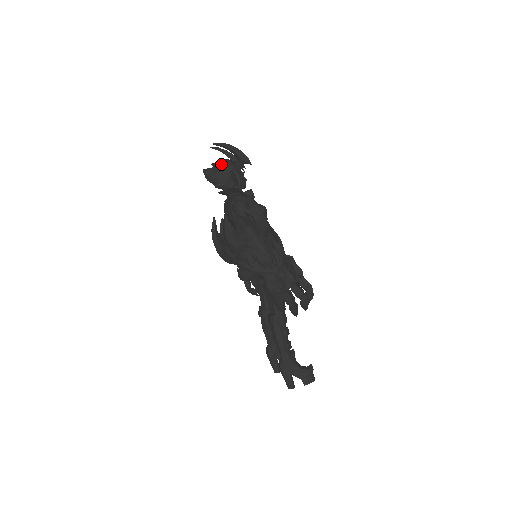
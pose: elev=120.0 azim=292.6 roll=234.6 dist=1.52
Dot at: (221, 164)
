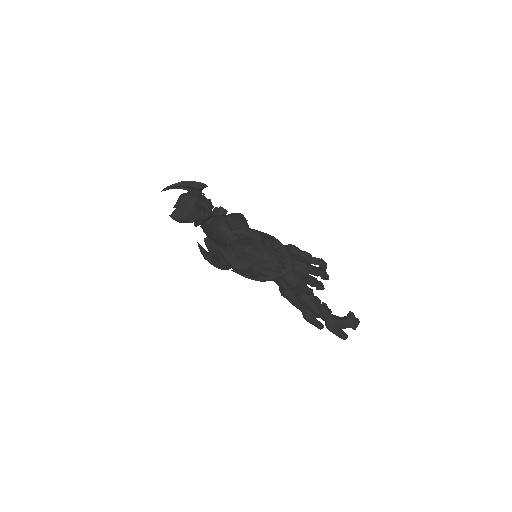
Dot at: (182, 202)
